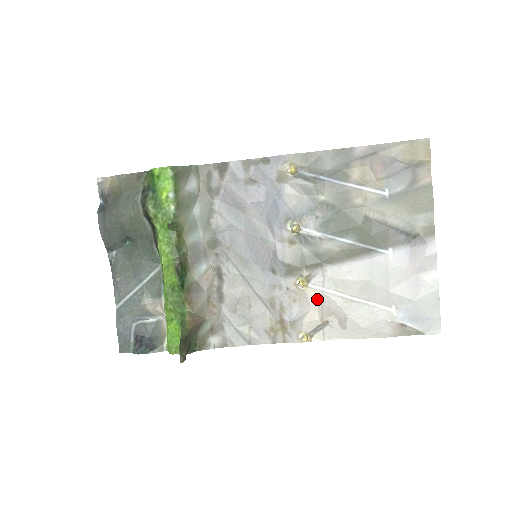
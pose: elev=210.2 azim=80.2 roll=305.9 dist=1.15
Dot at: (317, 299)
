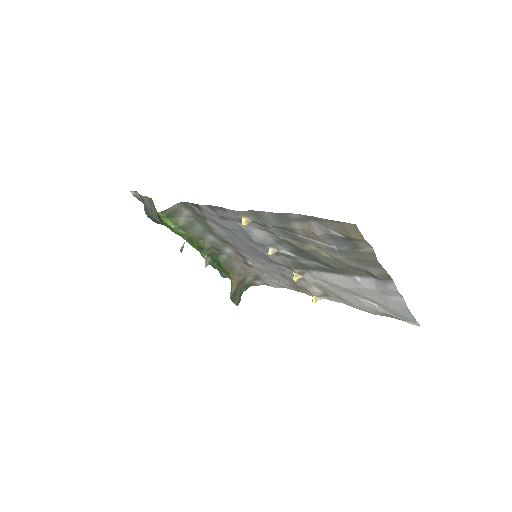
Dot at: (314, 283)
